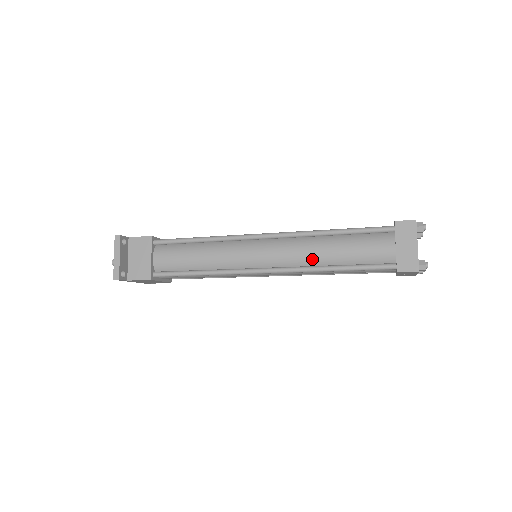
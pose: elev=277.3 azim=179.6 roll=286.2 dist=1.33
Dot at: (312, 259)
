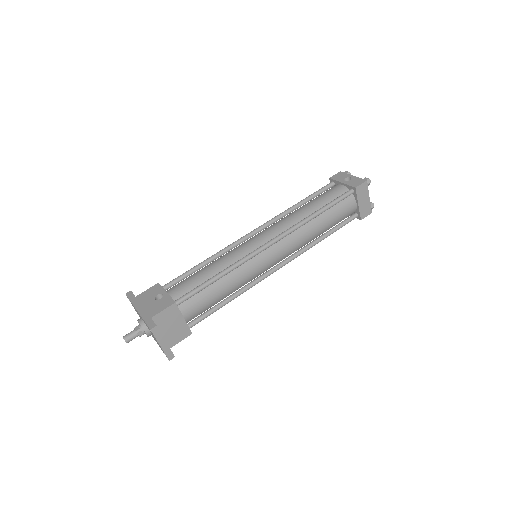
Dot at: (309, 240)
